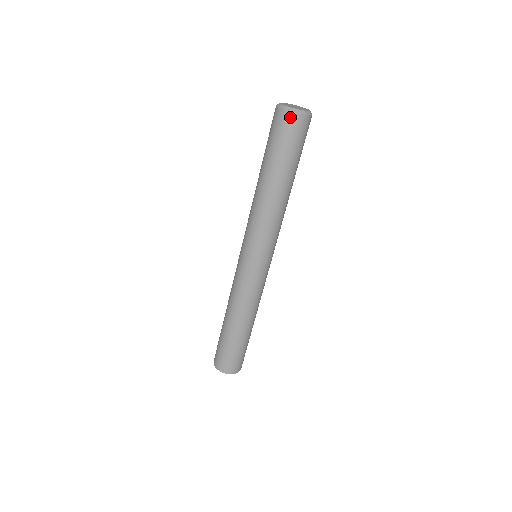
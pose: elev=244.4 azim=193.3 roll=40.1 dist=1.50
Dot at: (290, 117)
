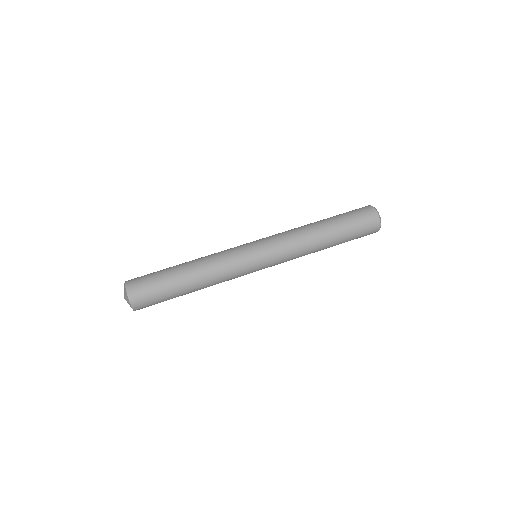
Dot at: (372, 211)
